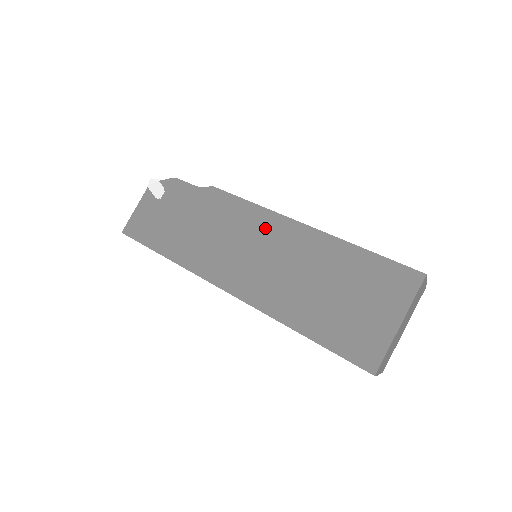
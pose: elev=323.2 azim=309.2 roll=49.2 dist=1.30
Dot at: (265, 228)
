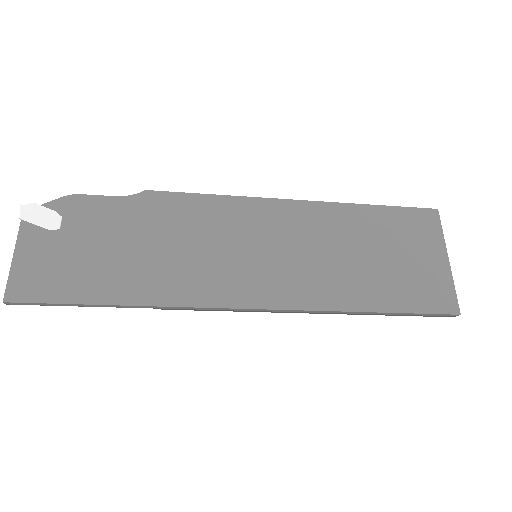
Dot at: (256, 218)
